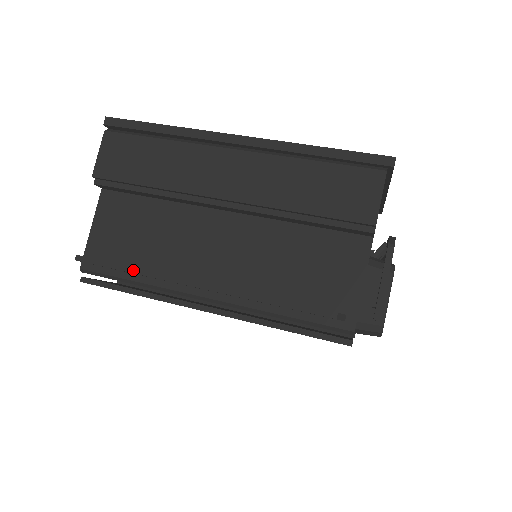
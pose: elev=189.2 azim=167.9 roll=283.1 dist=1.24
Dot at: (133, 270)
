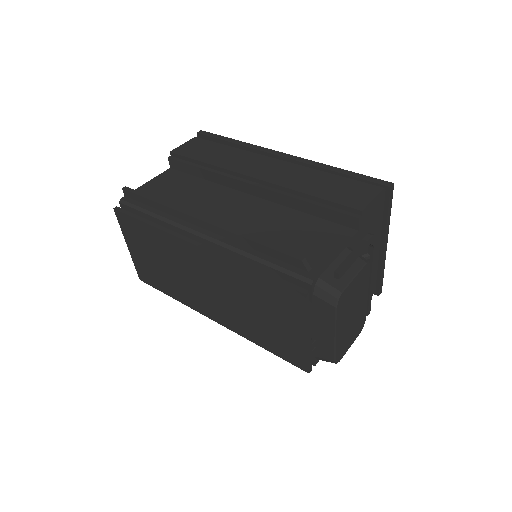
Dot at: (159, 201)
